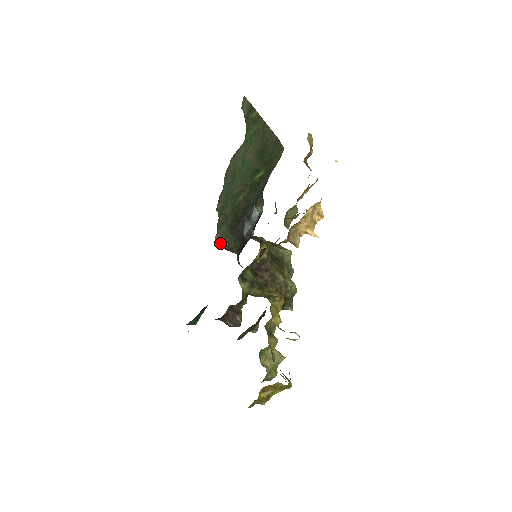
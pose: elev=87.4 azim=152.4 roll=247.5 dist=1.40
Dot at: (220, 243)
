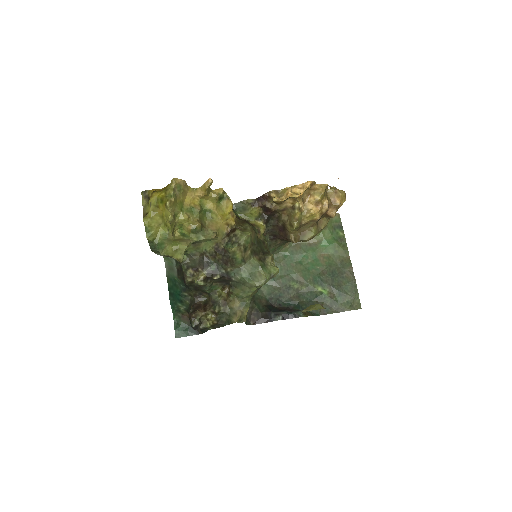
Dot at: occluded
